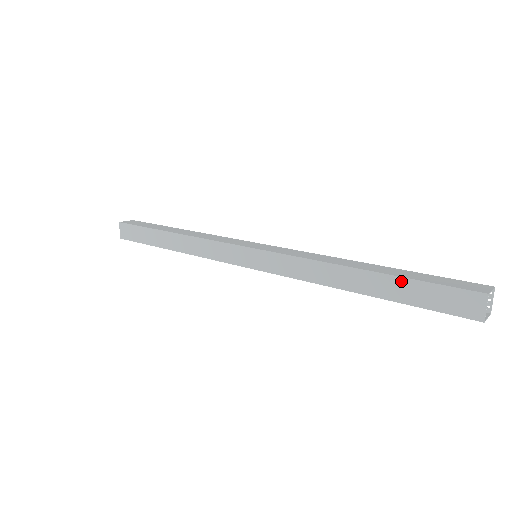
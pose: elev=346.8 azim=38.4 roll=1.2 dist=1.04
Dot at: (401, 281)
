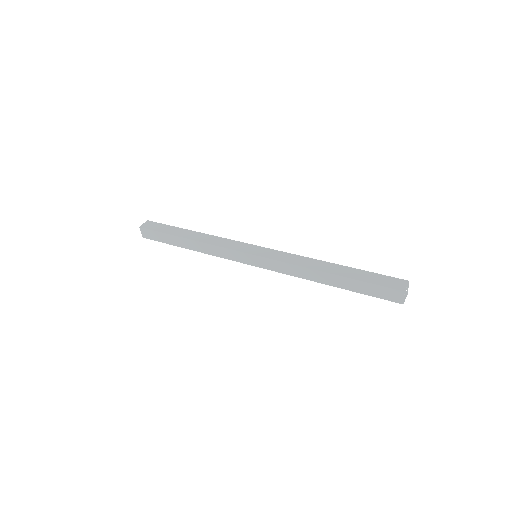
Dot at: (355, 282)
